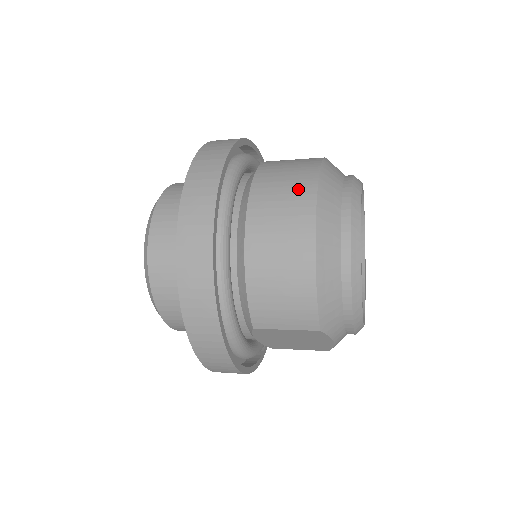
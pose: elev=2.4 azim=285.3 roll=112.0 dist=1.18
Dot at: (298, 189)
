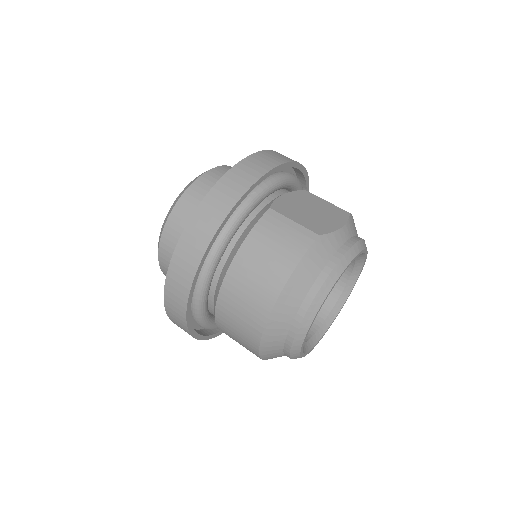
Dot at: (256, 305)
